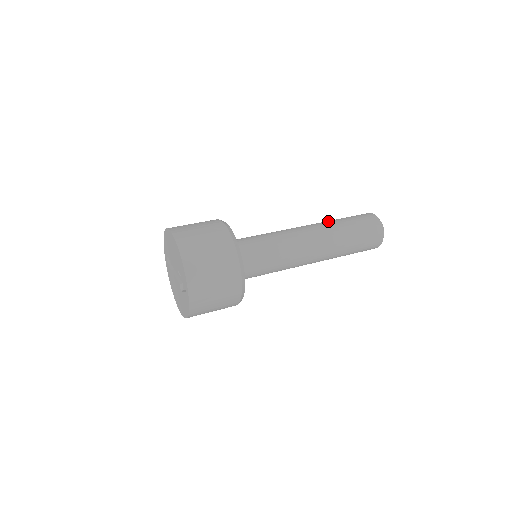
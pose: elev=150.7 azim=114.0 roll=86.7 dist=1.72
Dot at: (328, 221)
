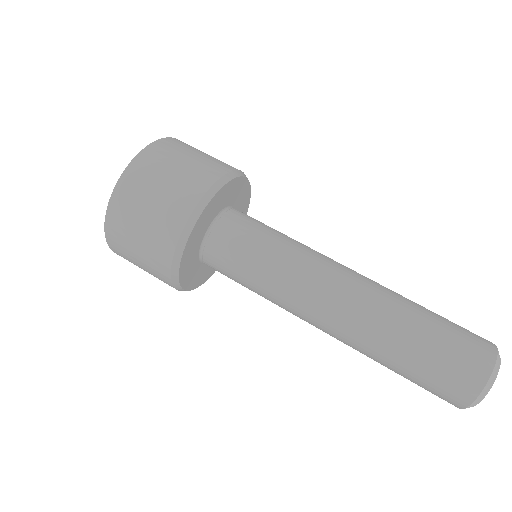
Dot at: (382, 334)
